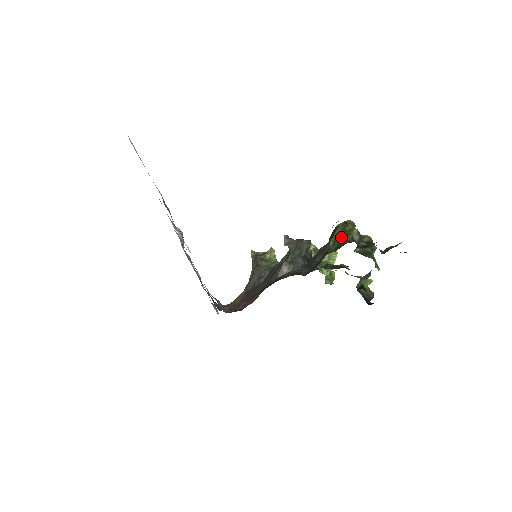
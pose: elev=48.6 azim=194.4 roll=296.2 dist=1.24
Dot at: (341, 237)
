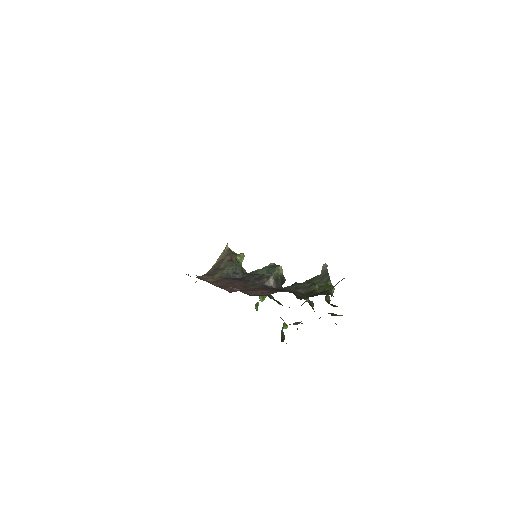
Dot at: (325, 287)
